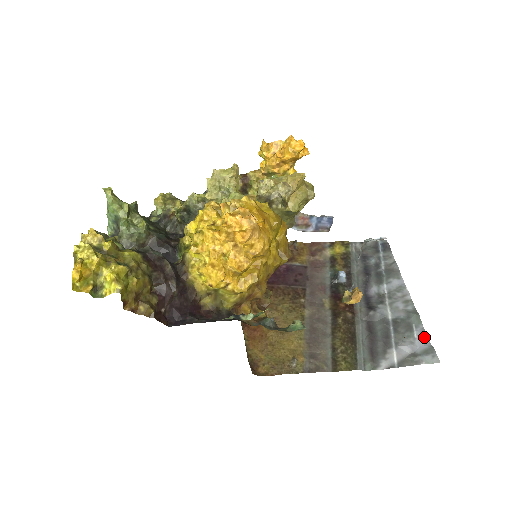
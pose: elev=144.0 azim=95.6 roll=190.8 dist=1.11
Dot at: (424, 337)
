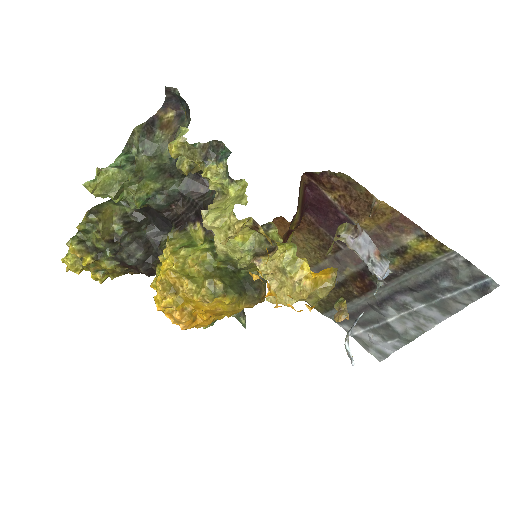
Dot at: (393, 348)
